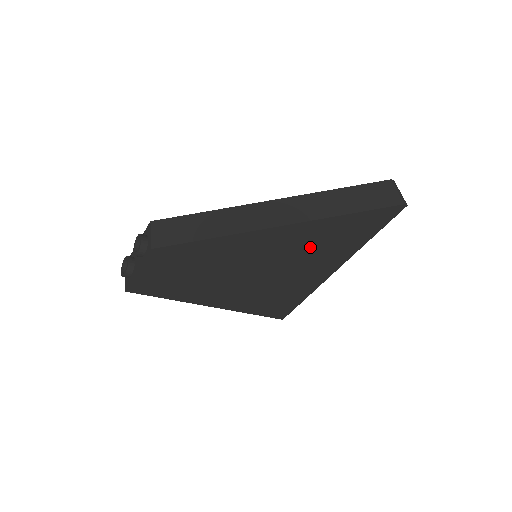
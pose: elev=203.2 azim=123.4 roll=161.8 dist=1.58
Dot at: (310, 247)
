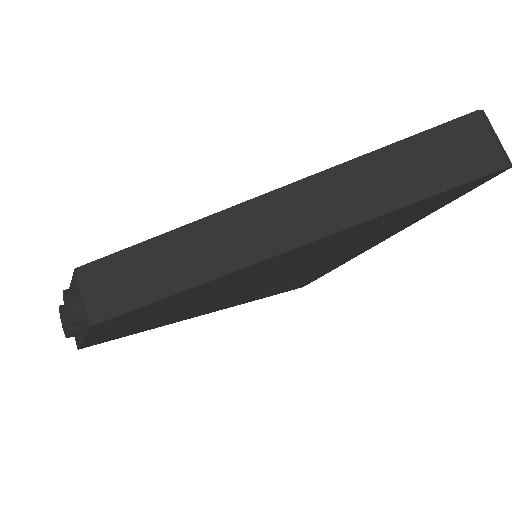
Dot at: (341, 244)
